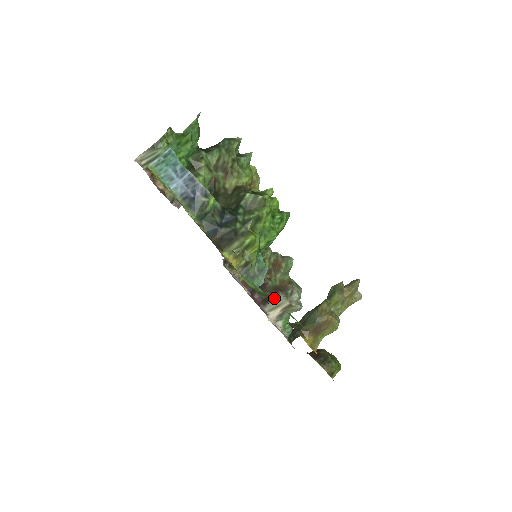
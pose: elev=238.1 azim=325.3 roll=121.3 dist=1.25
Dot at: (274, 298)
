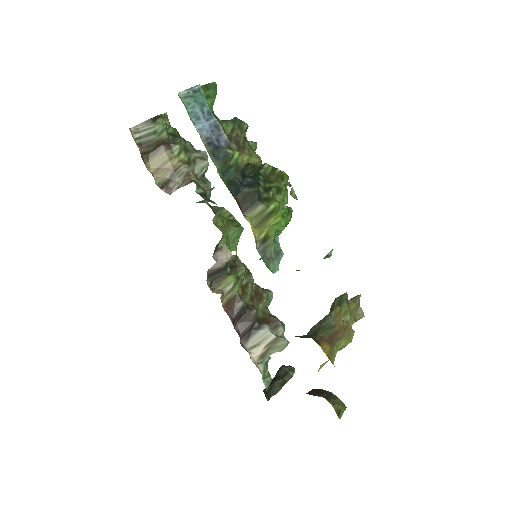
Dot at: (257, 331)
